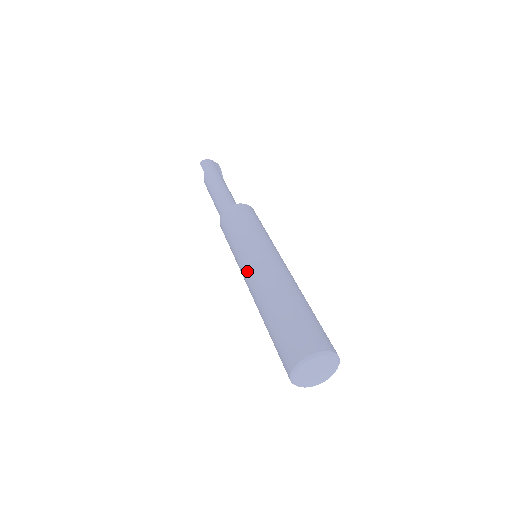
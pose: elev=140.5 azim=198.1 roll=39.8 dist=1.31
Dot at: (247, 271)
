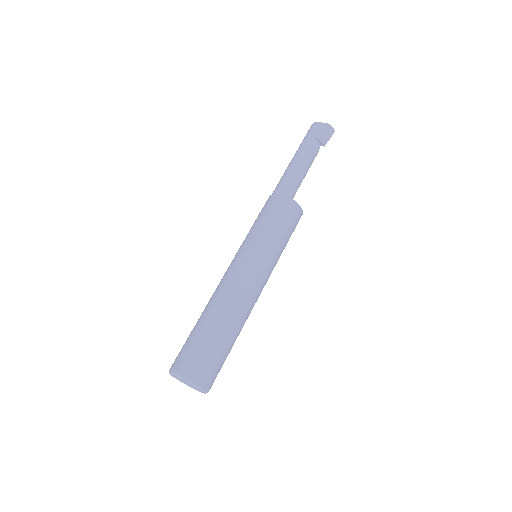
Dot at: occluded
